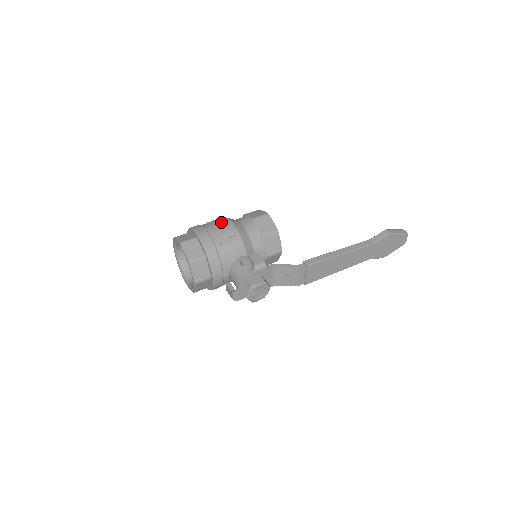
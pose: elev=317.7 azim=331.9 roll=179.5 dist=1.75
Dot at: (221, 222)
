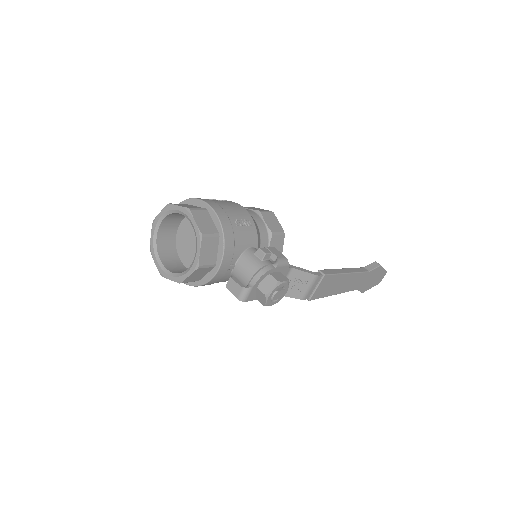
Dot at: (230, 202)
